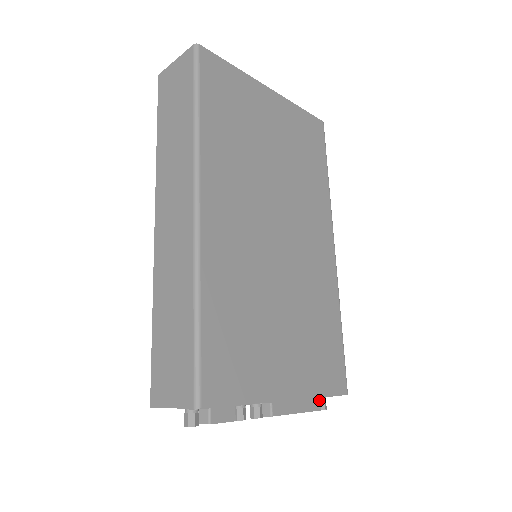
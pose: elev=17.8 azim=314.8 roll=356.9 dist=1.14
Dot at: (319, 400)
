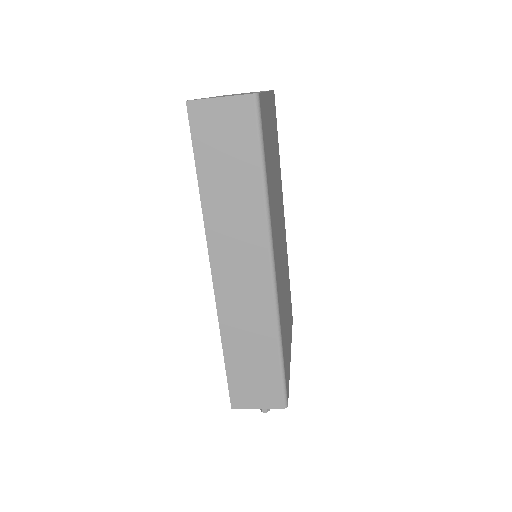
Dot at: occluded
